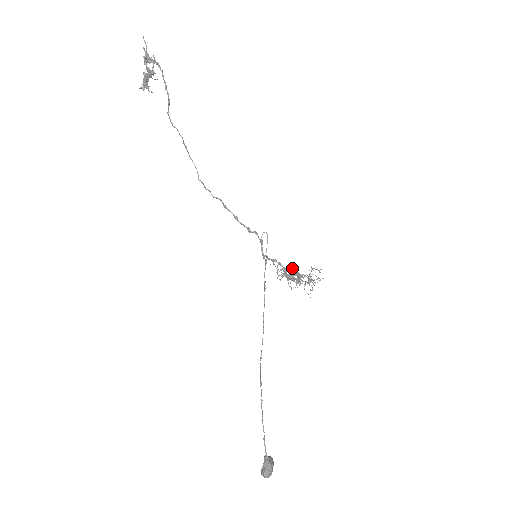
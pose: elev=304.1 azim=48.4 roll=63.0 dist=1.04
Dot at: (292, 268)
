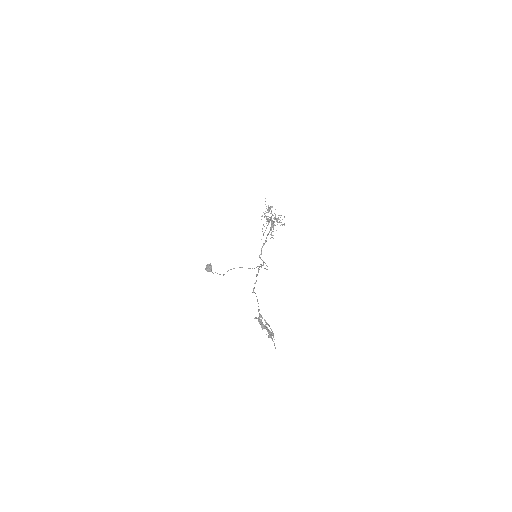
Dot at: (271, 233)
